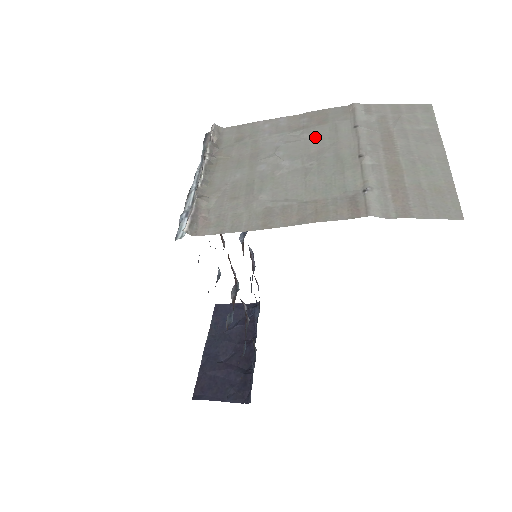
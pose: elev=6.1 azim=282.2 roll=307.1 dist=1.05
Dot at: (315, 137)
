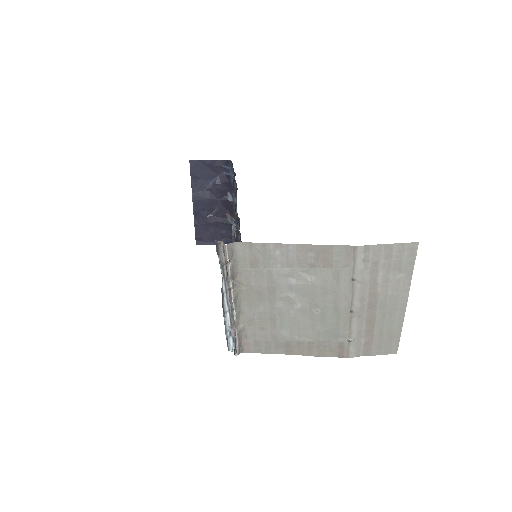
Dot at: (321, 283)
